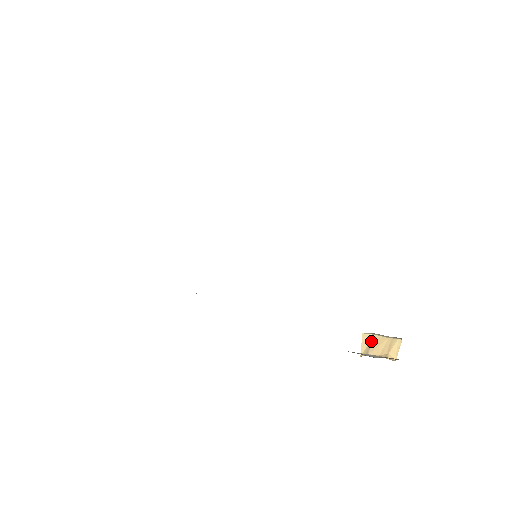
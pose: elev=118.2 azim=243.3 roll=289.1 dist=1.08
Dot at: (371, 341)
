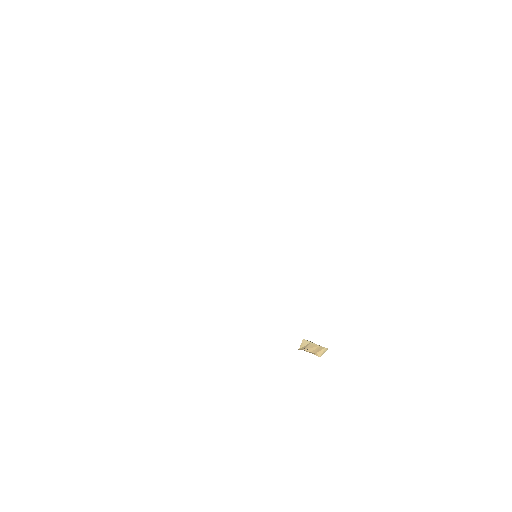
Dot at: (308, 344)
